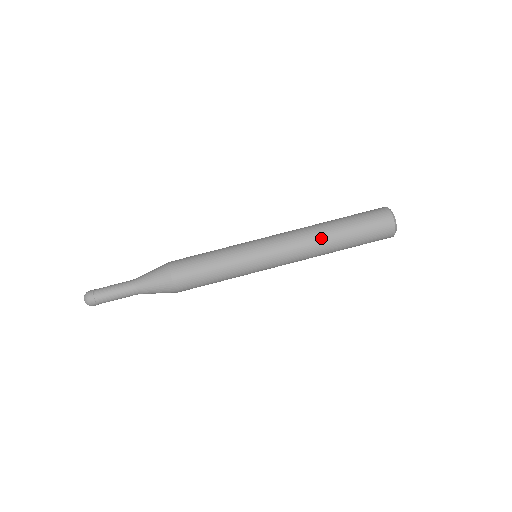
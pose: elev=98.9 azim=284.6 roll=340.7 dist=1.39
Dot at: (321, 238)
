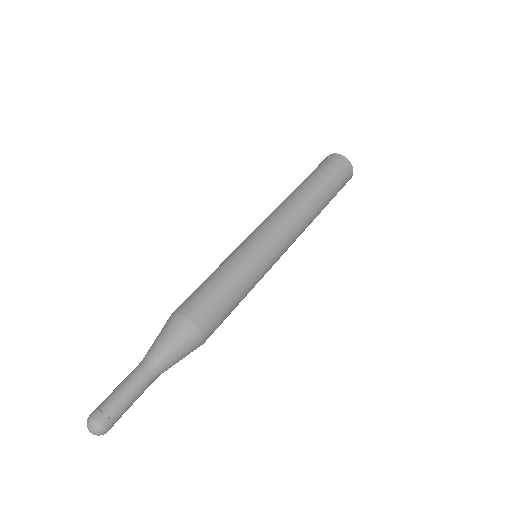
Dot at: (304, 201)
